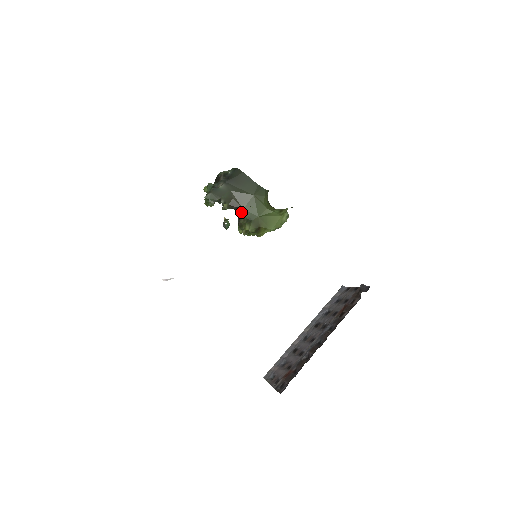
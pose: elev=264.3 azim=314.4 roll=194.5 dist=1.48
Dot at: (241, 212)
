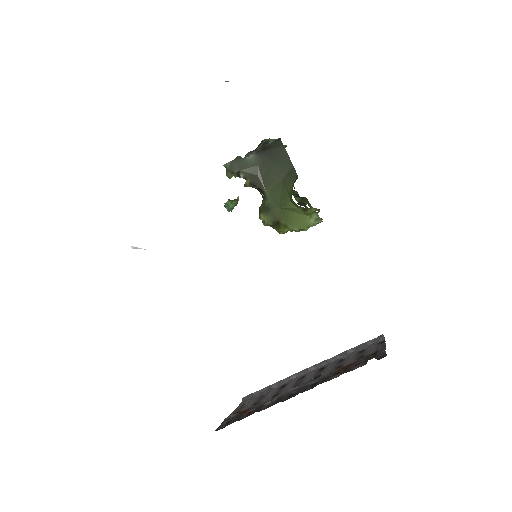
Dot at: (264, 196)
